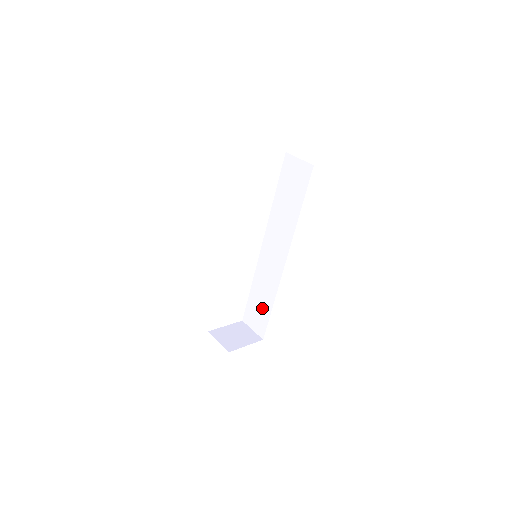
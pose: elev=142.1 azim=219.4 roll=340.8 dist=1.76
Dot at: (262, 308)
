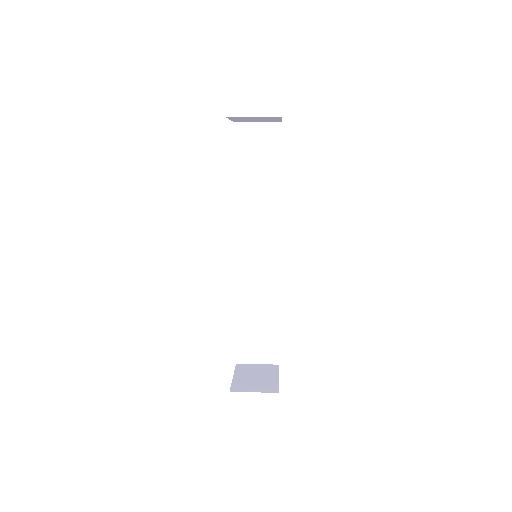
Dot at: (264, 327)
